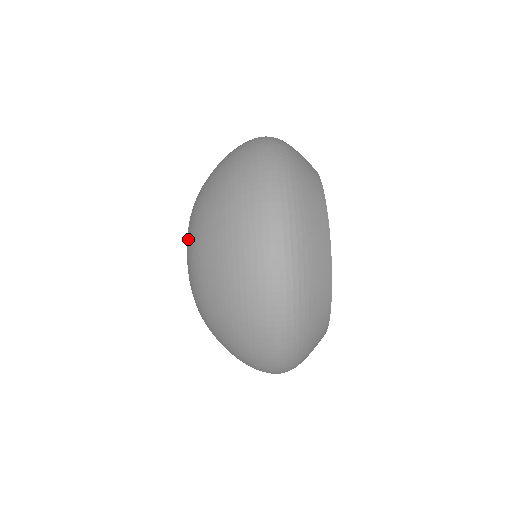
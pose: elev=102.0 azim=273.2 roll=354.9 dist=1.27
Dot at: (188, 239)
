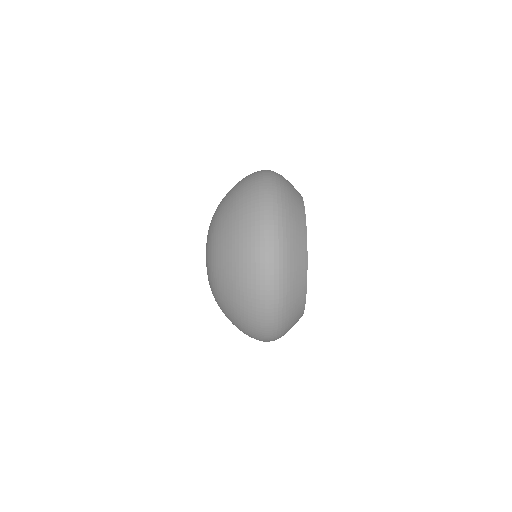
Dot at: (208, 275)
